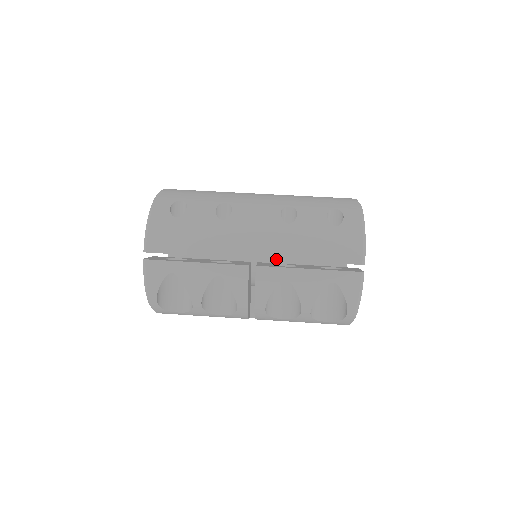
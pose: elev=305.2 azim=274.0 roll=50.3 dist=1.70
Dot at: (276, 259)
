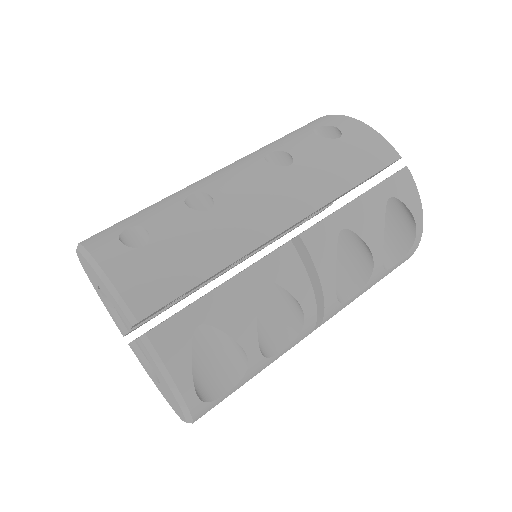
Dot at: (315, 210)
